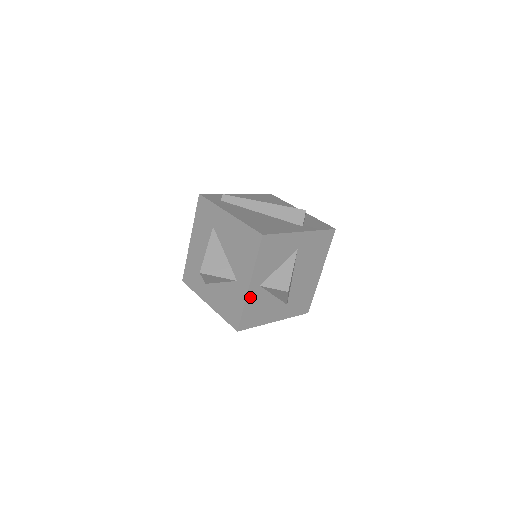
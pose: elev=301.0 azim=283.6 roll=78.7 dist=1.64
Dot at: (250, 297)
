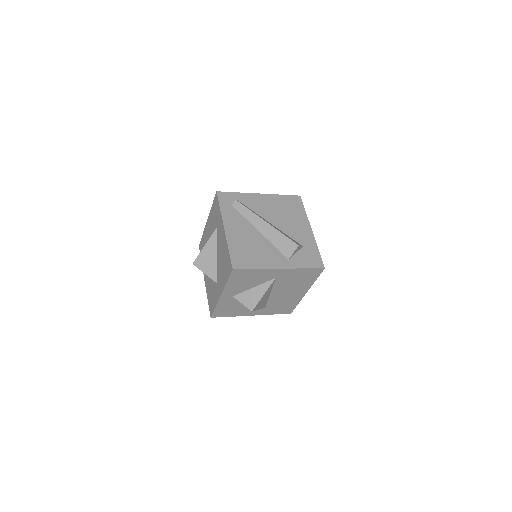
Dot at: (222, 301)
